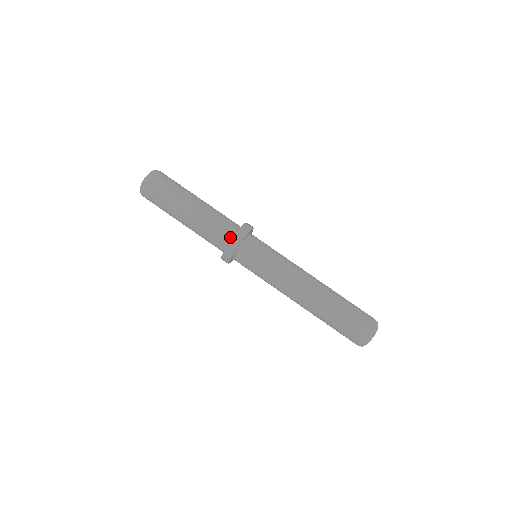
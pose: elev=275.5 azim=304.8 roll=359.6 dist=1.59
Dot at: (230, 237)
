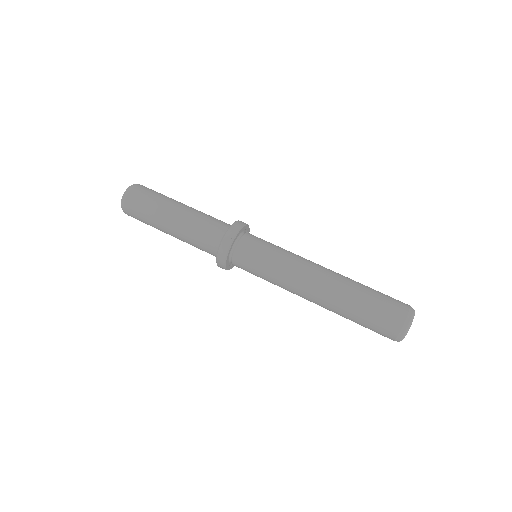
Dot at: (222, 237)
